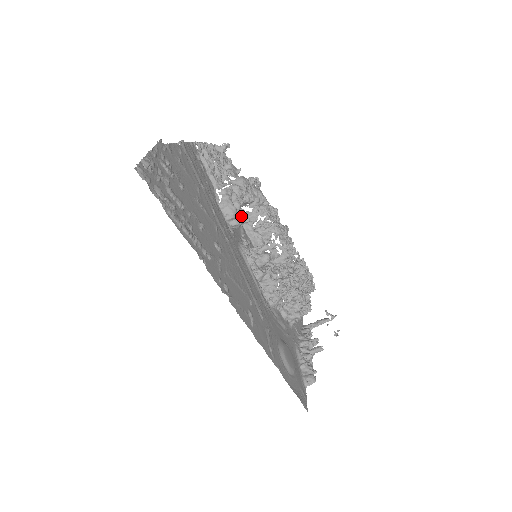
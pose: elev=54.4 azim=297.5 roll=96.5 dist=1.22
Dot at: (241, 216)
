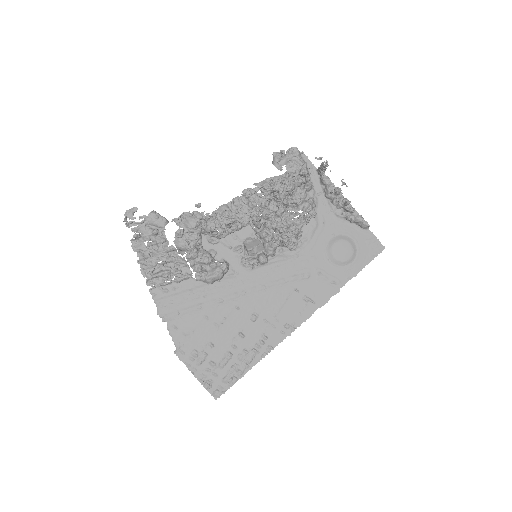
Dot at: (209, 237)
